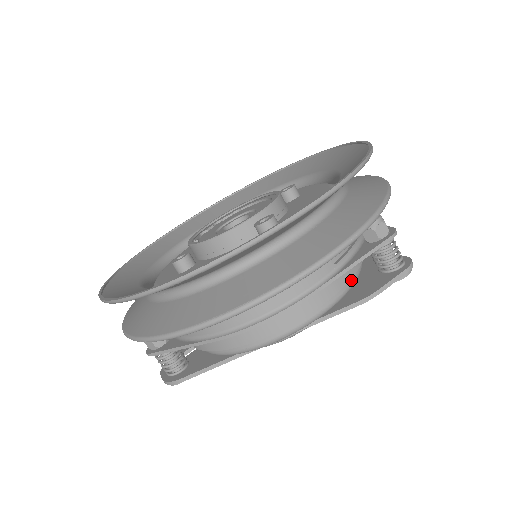
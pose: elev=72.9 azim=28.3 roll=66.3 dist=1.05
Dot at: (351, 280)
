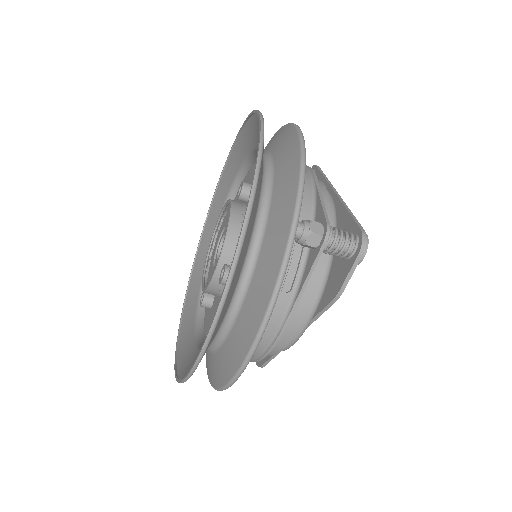
Dot at: (323, 273)
